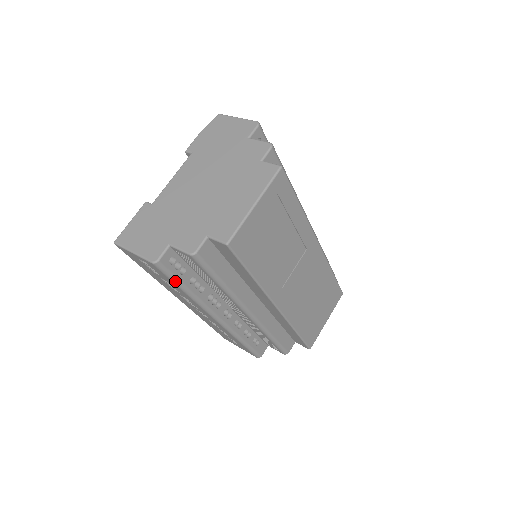
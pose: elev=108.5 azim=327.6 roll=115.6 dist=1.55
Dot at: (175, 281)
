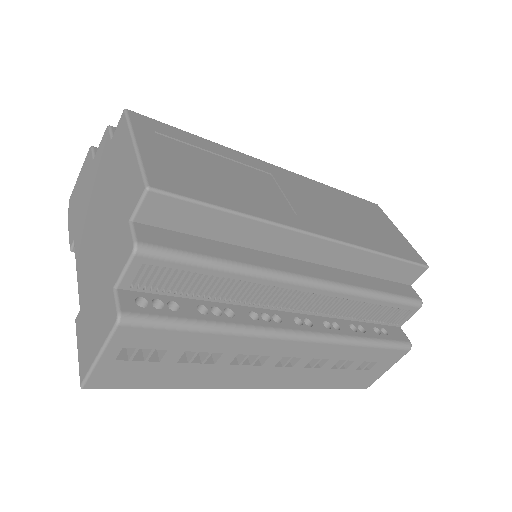
Dot at: (179, 325)
